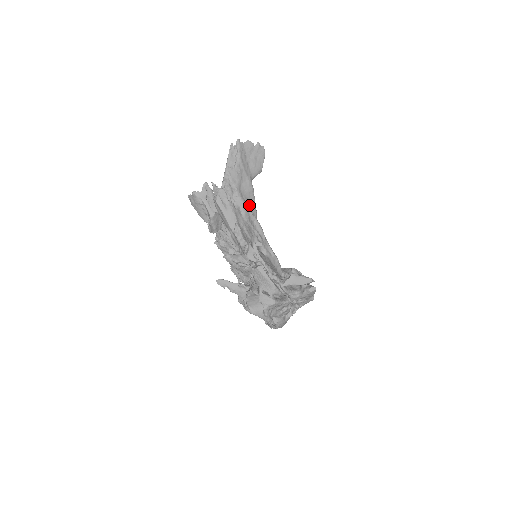
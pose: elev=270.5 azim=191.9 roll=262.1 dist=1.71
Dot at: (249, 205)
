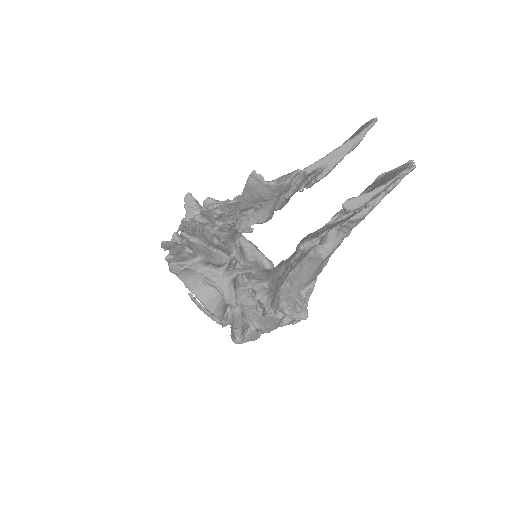
Dot at: occluded
